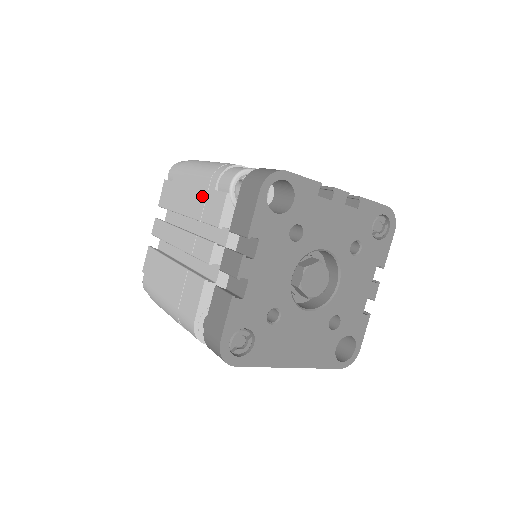
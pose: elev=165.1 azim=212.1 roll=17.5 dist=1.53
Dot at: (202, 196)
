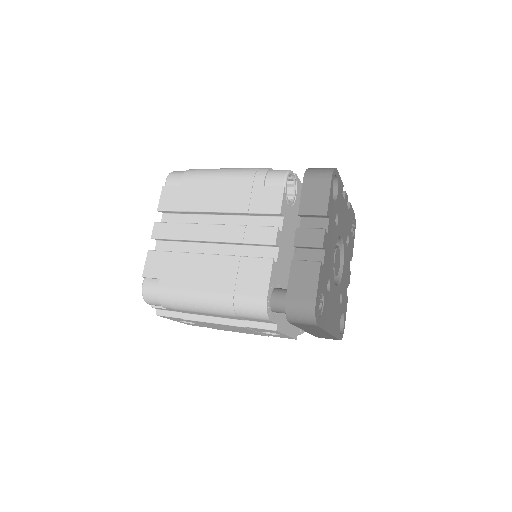
Dot at: (244, 192)
